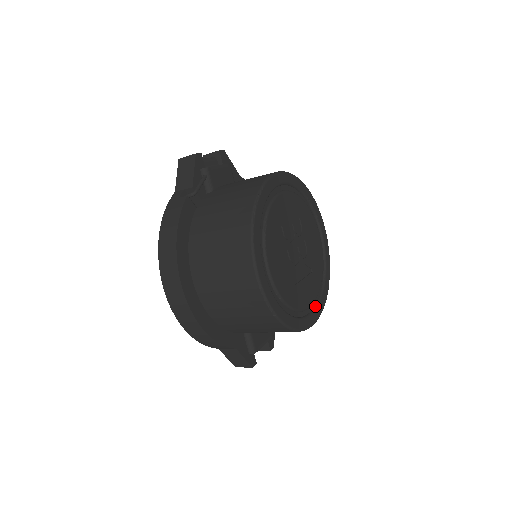
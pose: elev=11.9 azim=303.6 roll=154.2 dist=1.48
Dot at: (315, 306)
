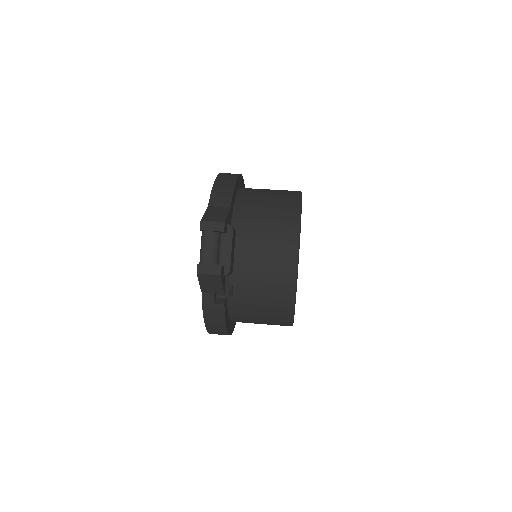
Dot at: occluded
